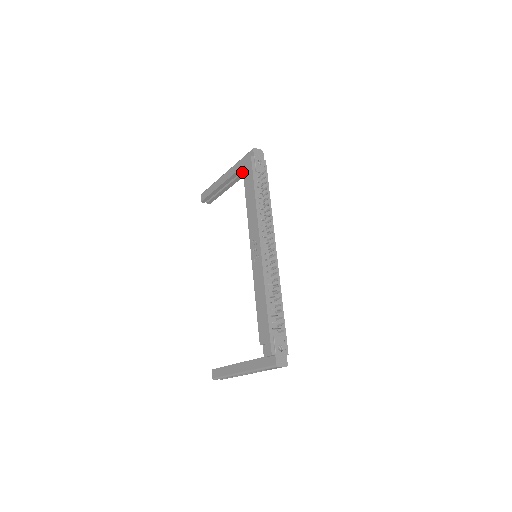
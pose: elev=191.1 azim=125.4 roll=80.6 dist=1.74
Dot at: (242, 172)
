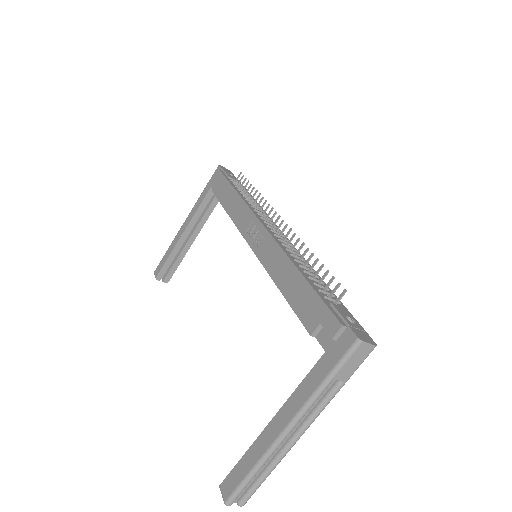
Dot at: (208, 206)
